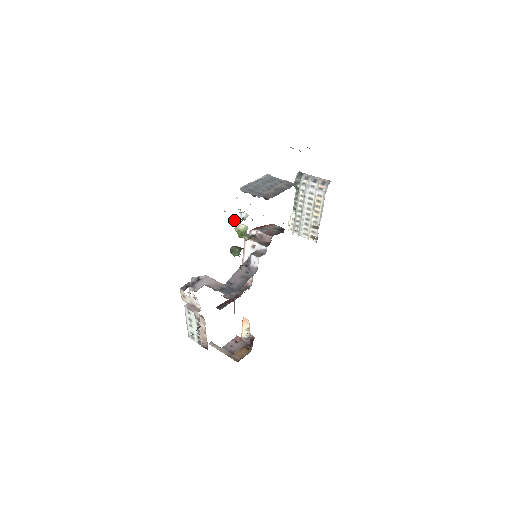
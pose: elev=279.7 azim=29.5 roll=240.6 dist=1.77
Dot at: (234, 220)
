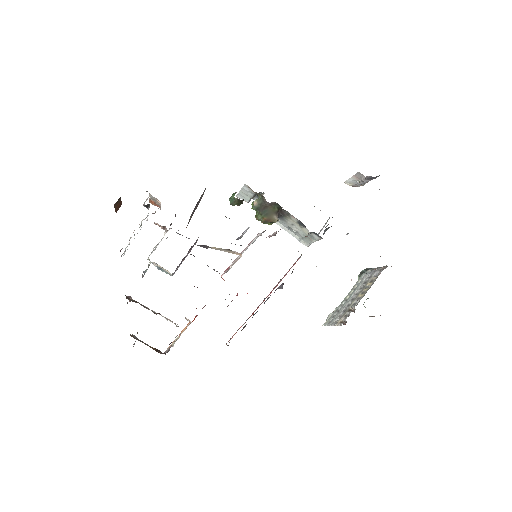
Dot at: occluded
